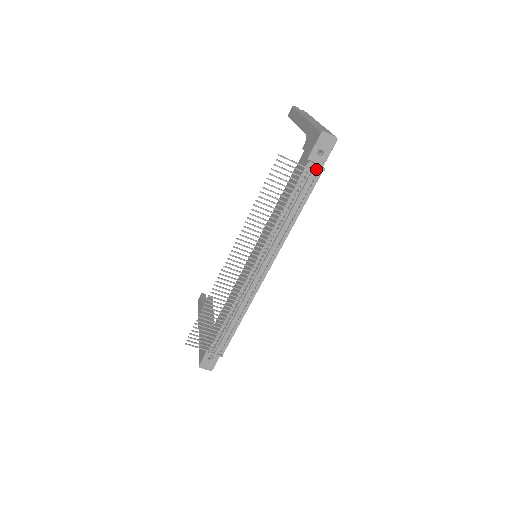
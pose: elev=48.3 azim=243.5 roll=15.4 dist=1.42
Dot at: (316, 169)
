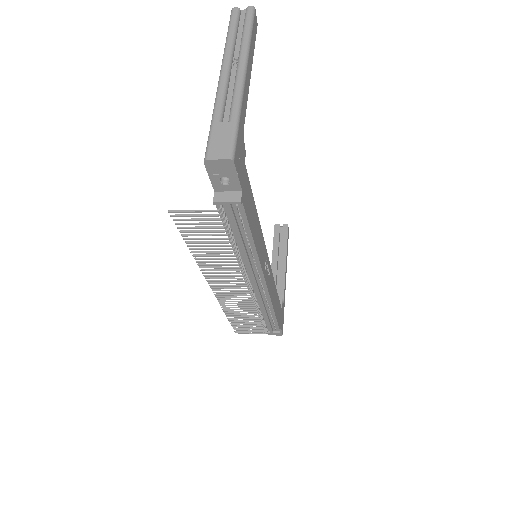
Dot at: (229, 205)
